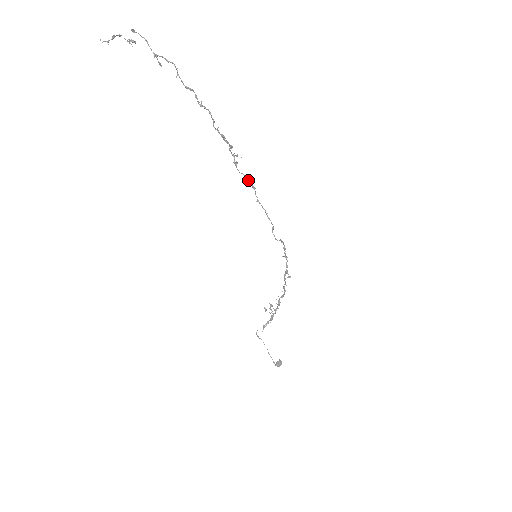
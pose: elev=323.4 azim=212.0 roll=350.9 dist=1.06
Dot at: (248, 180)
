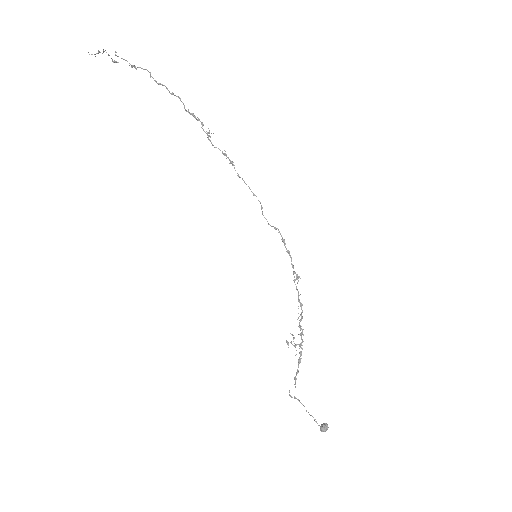
Dot at: (224, 153)
